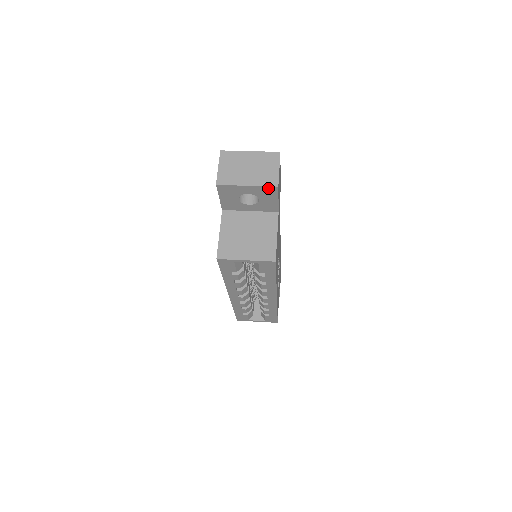
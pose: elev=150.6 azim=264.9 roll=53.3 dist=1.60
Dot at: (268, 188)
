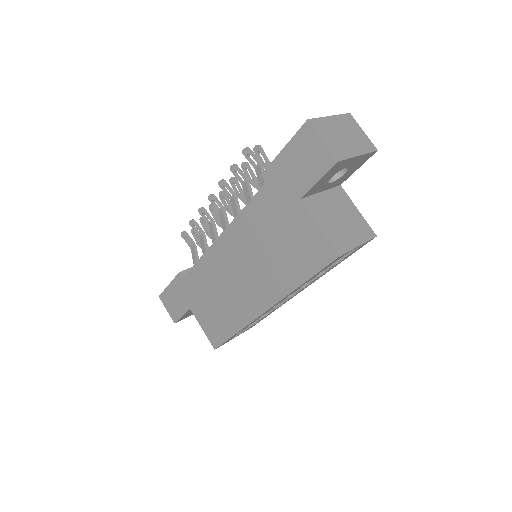
Dot at: (369, 154)
